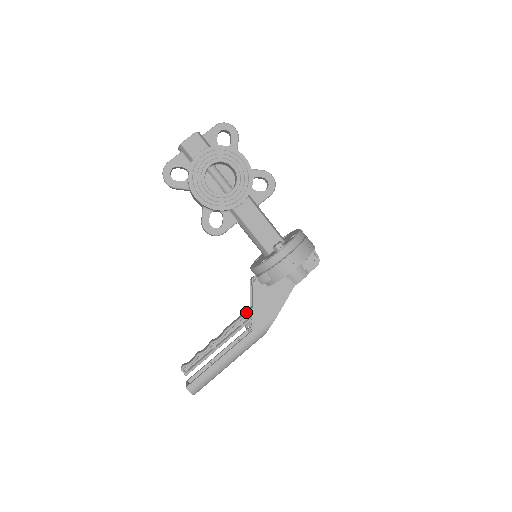
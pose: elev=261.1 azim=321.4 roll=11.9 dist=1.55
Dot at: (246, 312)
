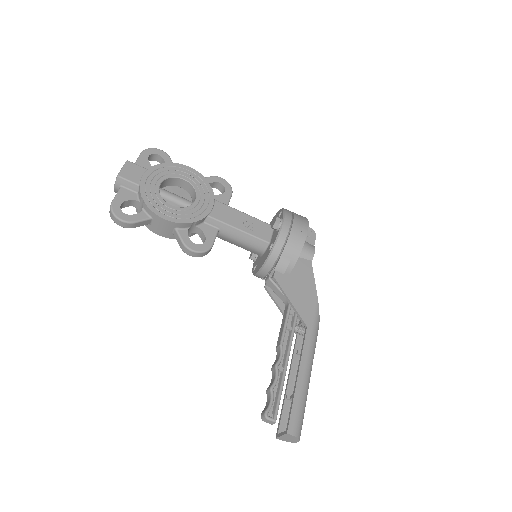
Dot at: (286, 313)
